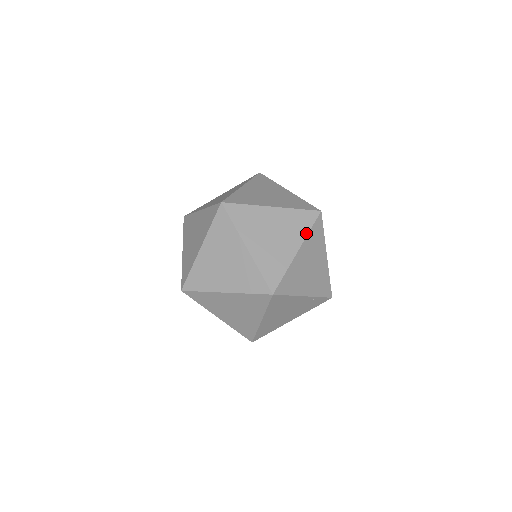
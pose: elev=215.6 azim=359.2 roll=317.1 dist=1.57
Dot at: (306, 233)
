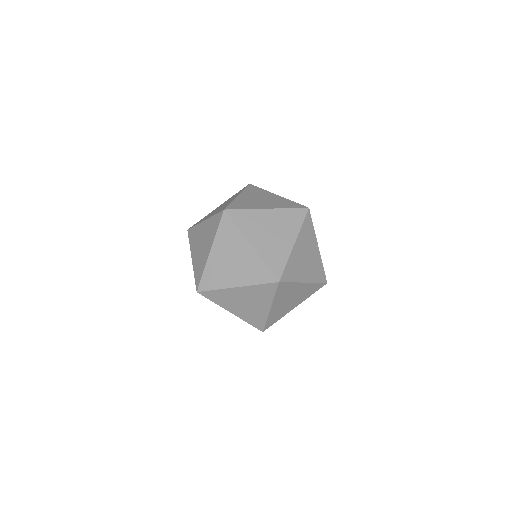
Dot at: (253, 283)
